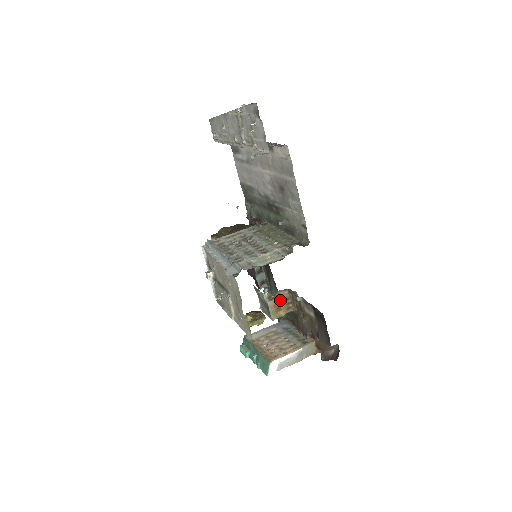
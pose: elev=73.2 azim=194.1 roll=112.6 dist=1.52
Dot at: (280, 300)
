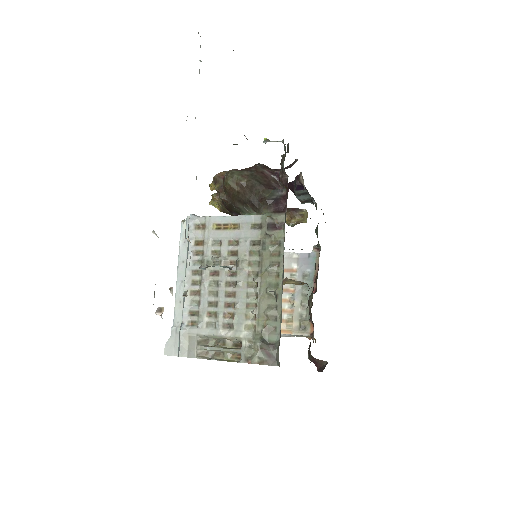
Dot at: (289, 282)
